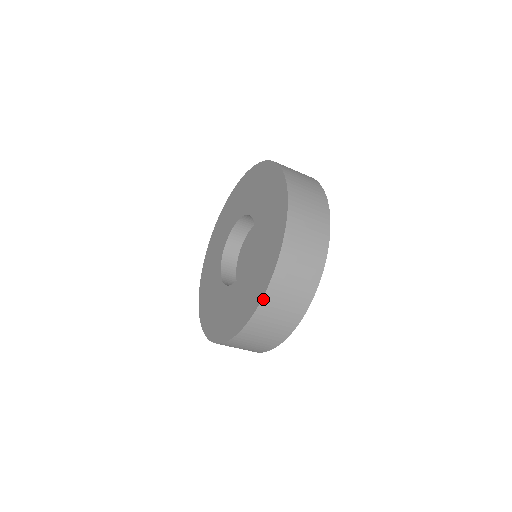
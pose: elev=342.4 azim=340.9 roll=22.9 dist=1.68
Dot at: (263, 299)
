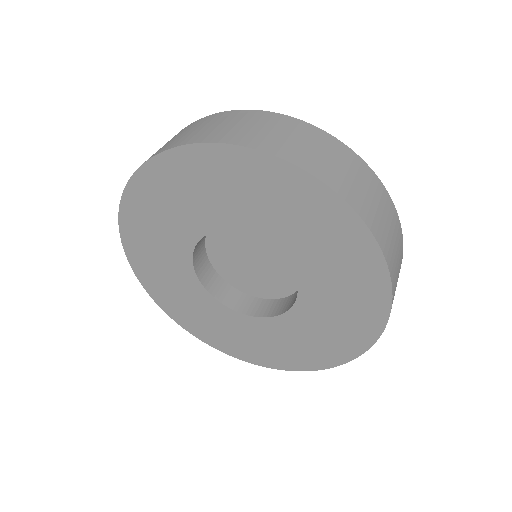
Dot at: (383, 331)
